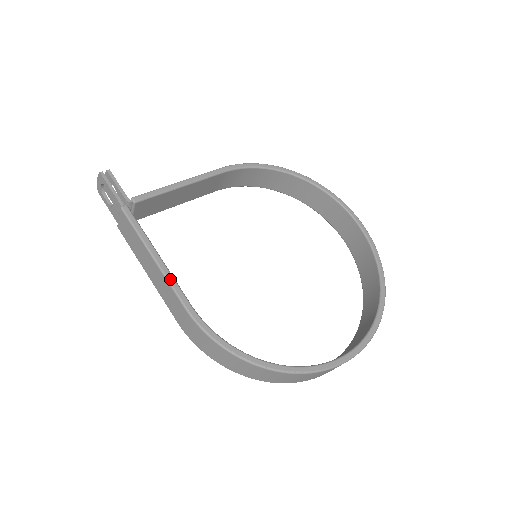
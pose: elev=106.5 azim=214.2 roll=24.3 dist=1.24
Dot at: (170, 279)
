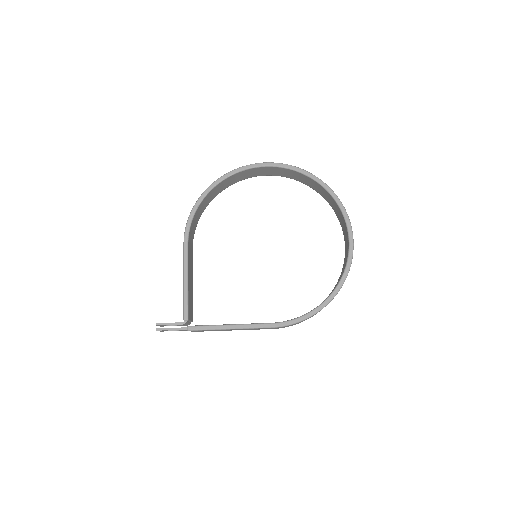
Dot at: (250, 327)
